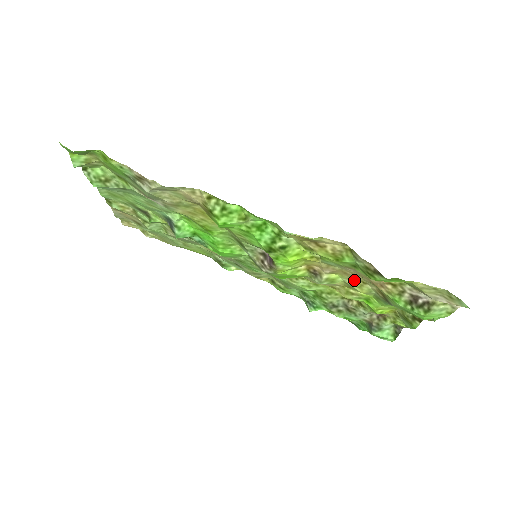
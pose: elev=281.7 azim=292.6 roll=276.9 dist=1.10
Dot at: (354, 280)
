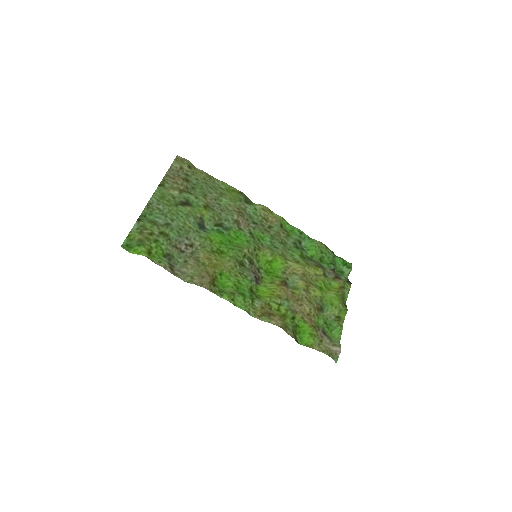
Dot at: (306, 297)
